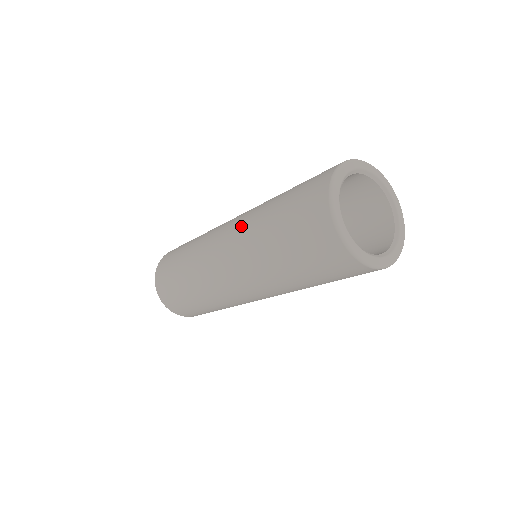
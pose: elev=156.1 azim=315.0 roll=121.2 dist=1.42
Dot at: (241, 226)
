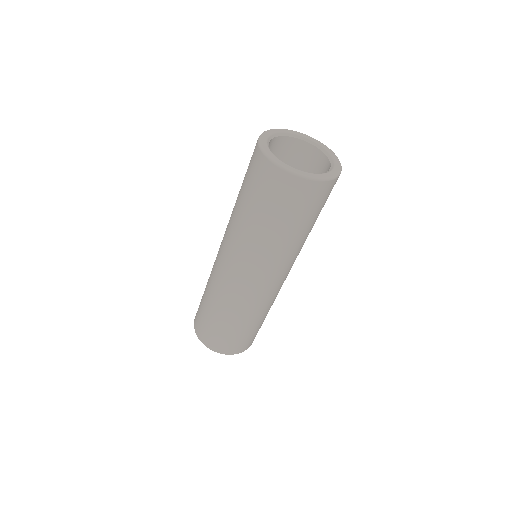
Dot at: (235, 245)
